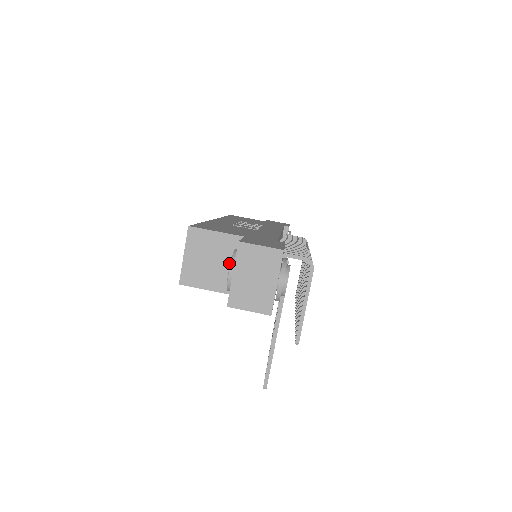
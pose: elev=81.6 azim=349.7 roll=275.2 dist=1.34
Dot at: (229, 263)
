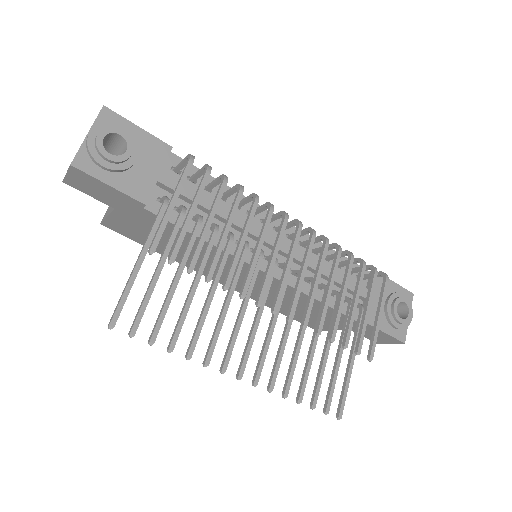
Dot at: occluded
